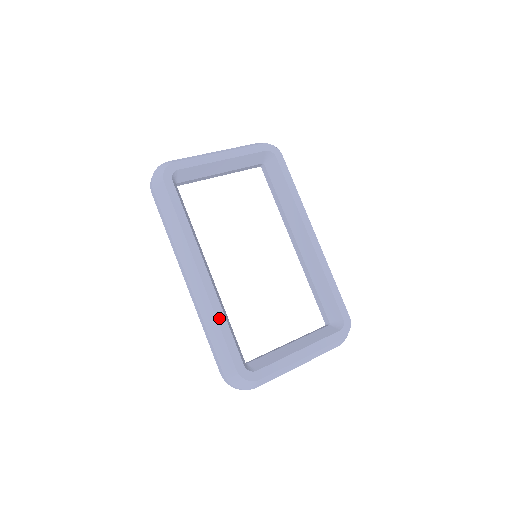
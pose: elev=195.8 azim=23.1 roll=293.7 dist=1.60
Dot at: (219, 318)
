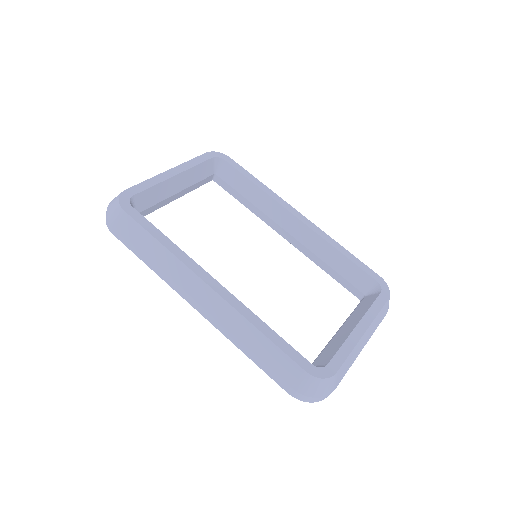
Dot at: (256, 324)
